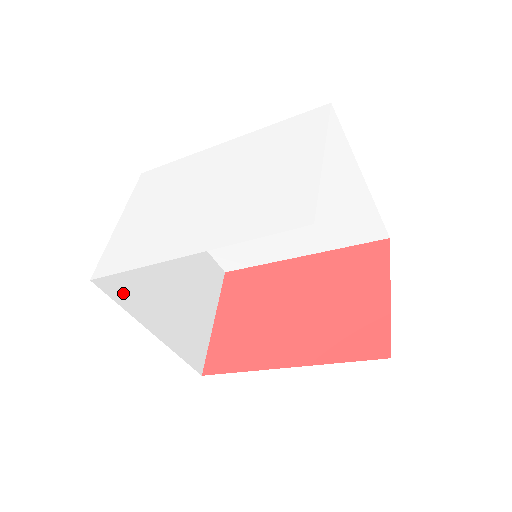
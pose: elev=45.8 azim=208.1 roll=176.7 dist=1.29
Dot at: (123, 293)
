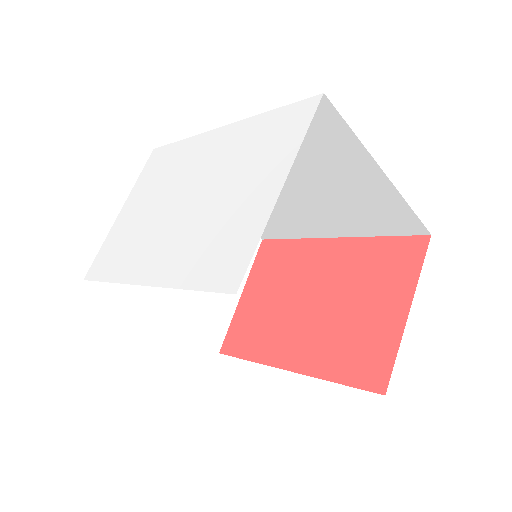
Dot at: (124, 286)
